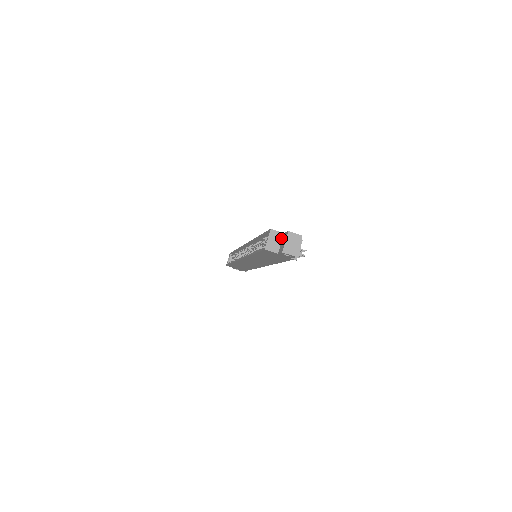
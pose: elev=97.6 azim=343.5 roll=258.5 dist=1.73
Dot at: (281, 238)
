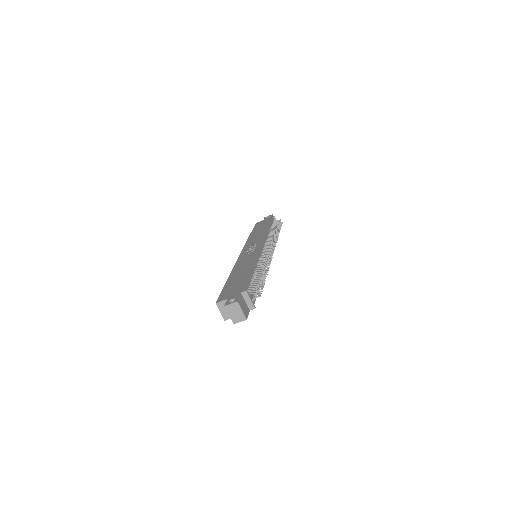
Dot at: occluded
